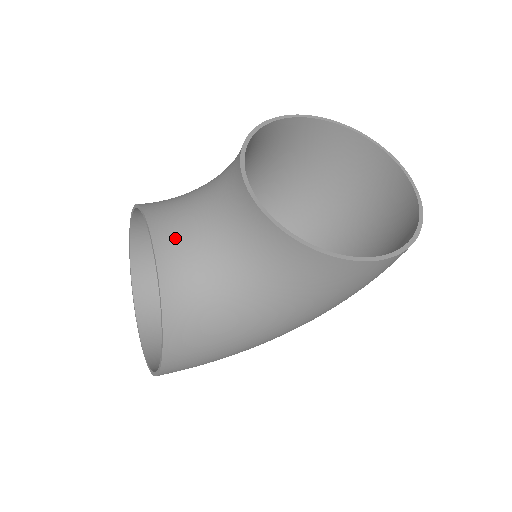
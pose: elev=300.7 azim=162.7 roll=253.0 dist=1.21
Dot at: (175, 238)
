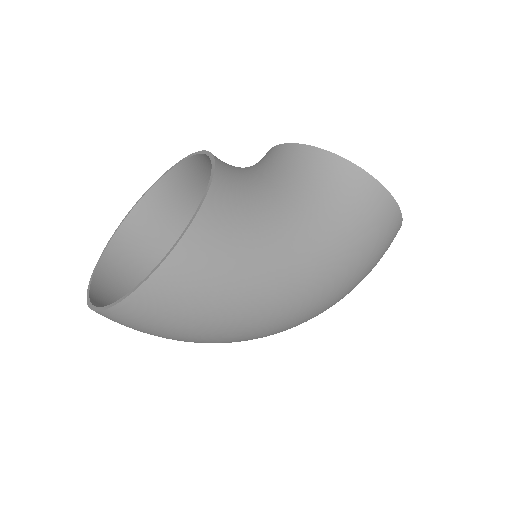
Dot at: occluded
